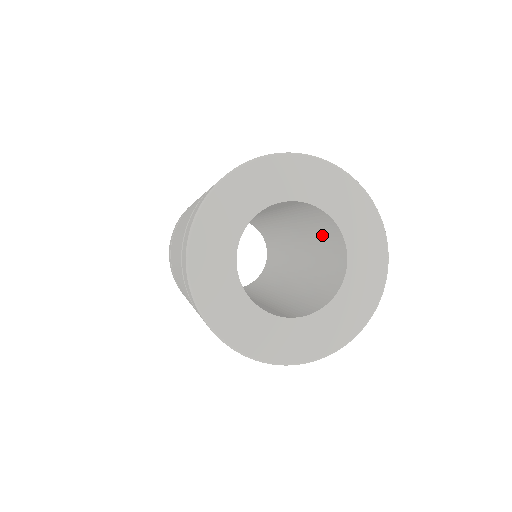
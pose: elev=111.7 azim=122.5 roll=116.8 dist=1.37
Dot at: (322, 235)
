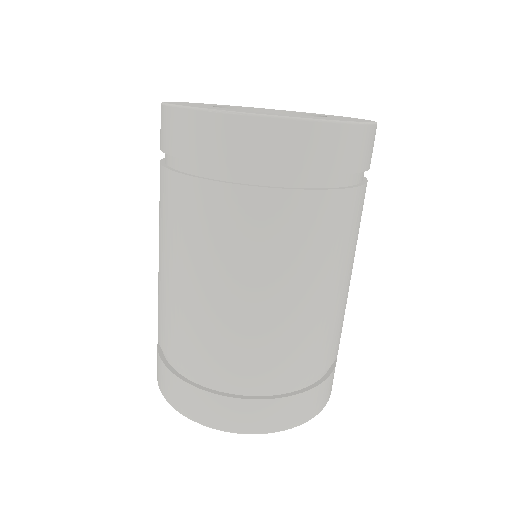
Dot at: occluded
